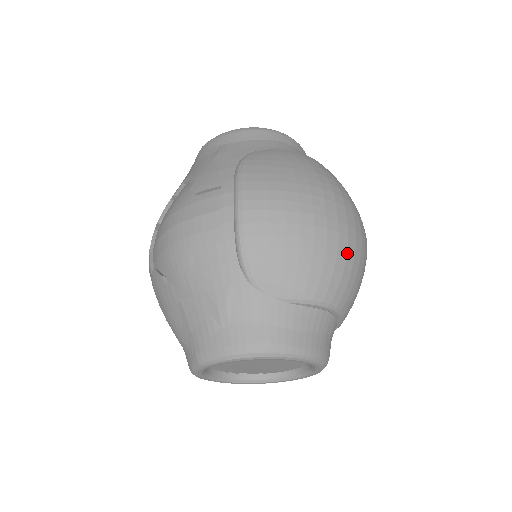
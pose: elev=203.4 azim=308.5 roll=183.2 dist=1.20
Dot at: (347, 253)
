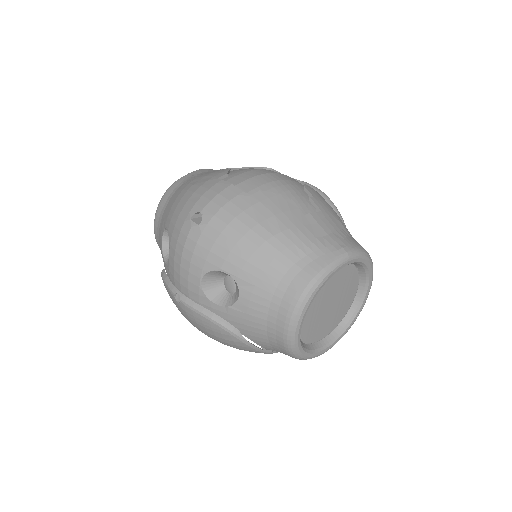
Dot at: occluded
